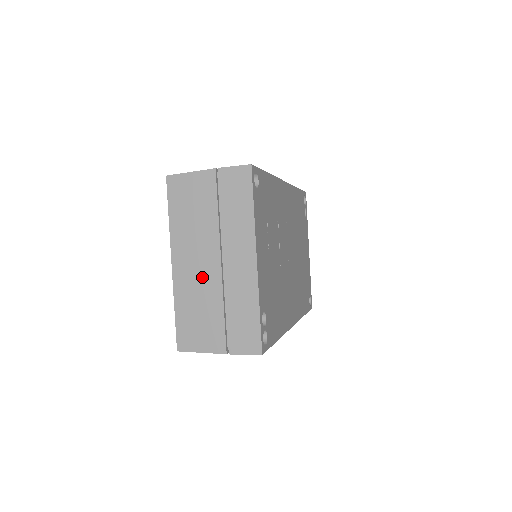
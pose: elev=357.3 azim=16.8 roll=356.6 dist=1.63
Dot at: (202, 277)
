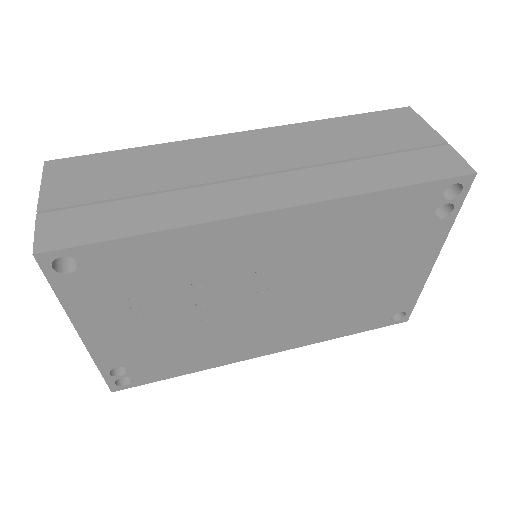
Dot at: occluded
